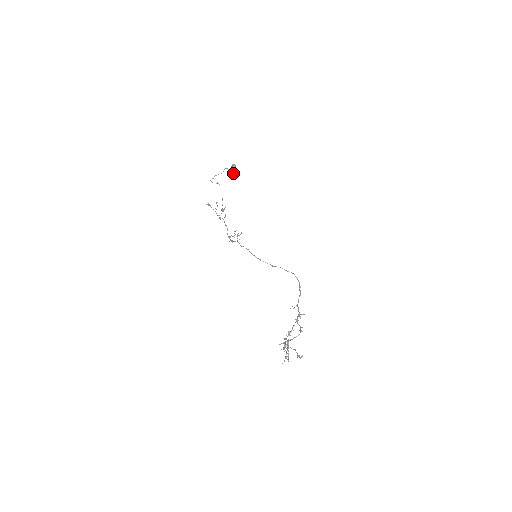
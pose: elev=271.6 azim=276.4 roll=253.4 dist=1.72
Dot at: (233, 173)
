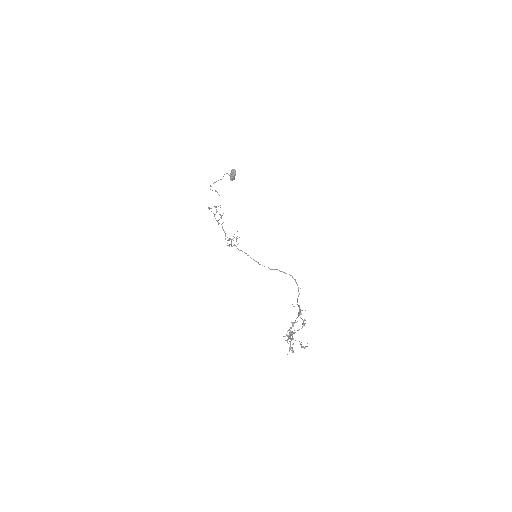
Dot at: (233, 177)
